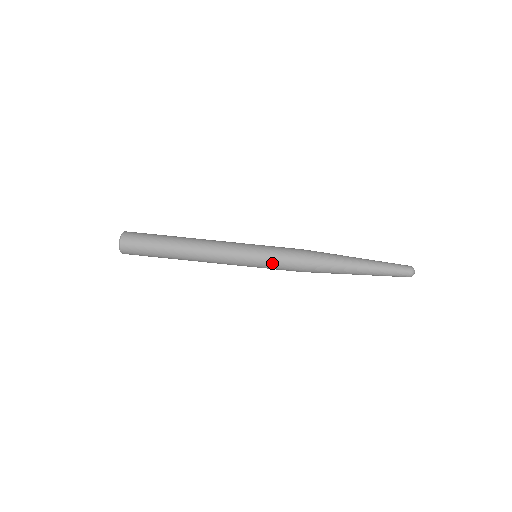
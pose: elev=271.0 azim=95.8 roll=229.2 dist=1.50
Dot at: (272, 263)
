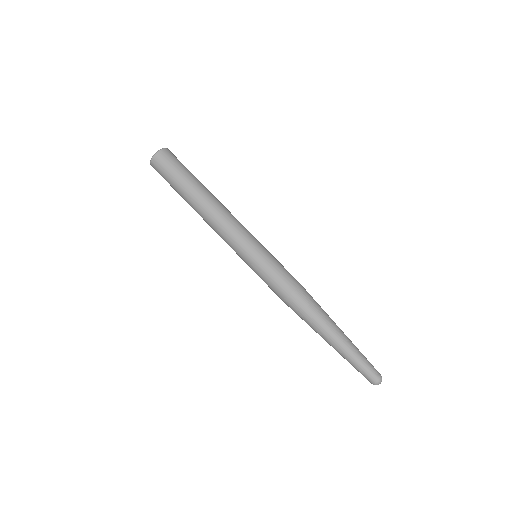
Dot at: (260, 277)
